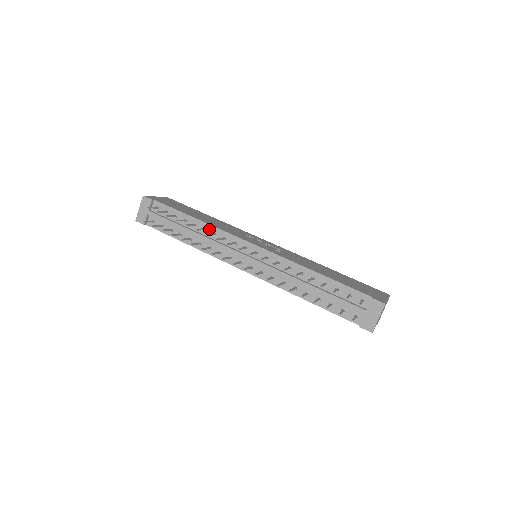
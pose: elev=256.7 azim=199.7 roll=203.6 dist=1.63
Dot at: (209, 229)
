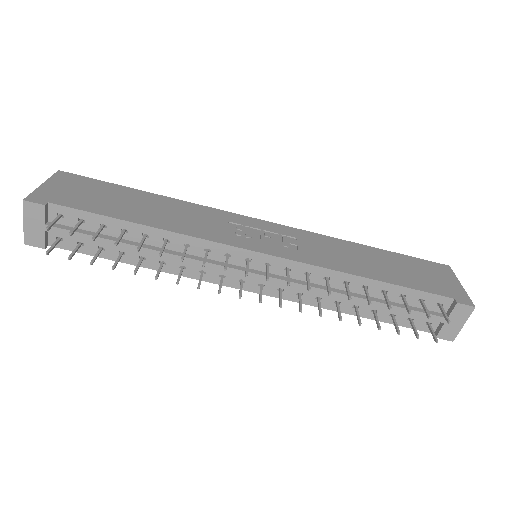
Dot at: (175, 239)
